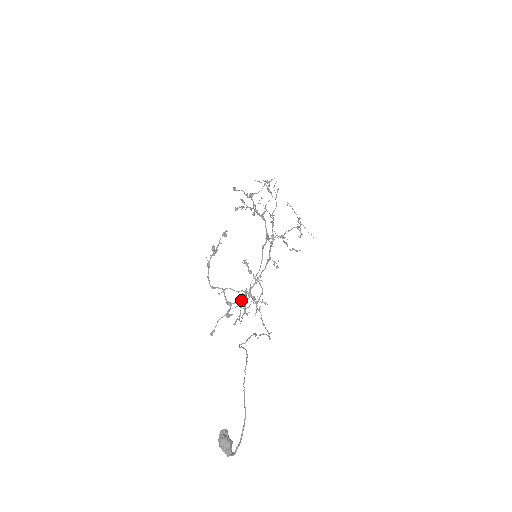
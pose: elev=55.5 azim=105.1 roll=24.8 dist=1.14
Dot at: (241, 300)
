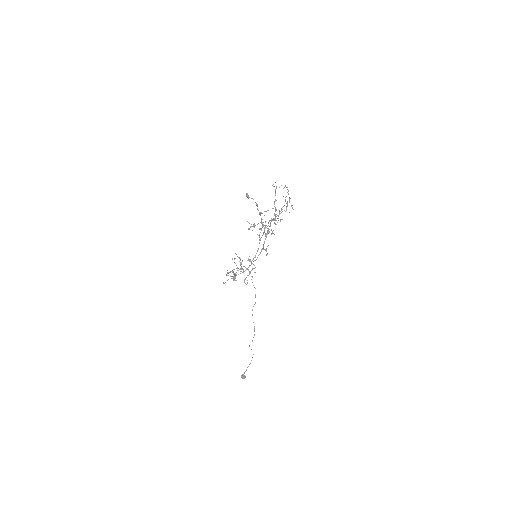
Dot at: occluded
